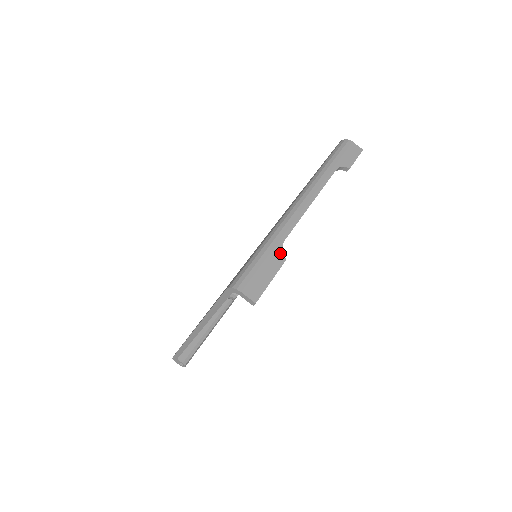
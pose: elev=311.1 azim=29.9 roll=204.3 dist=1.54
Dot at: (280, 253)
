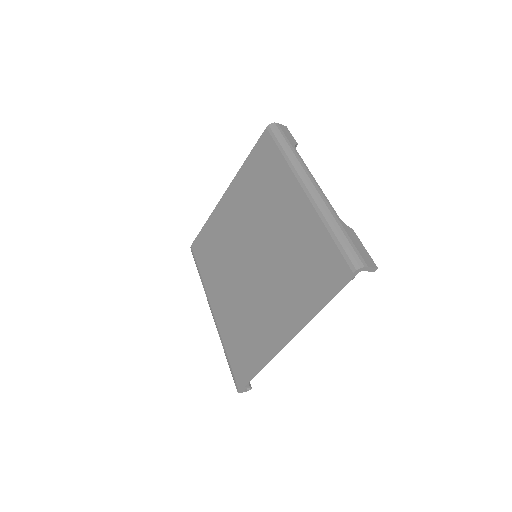
Dot at: (347, 227)
